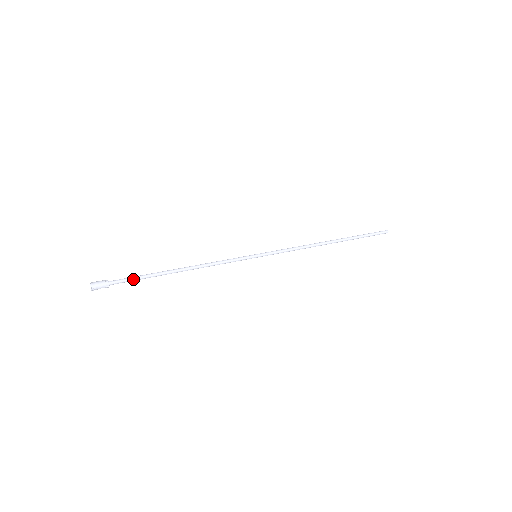
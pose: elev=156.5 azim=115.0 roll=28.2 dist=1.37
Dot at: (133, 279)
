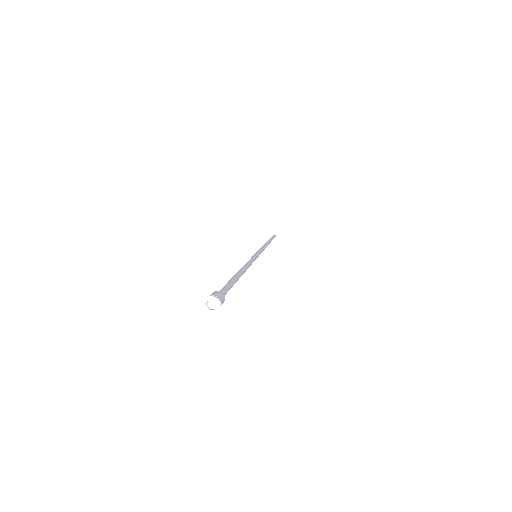
Dot at: (230, 287)
